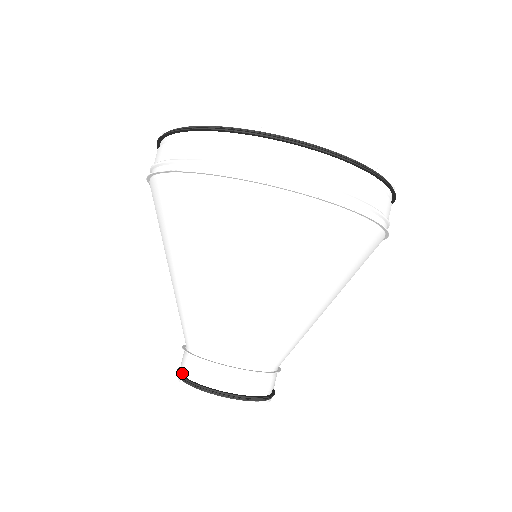
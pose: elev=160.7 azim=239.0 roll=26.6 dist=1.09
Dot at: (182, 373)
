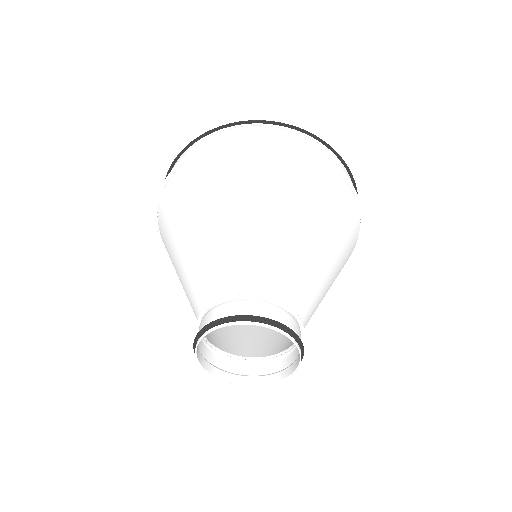
Dot at: (212, 323)
